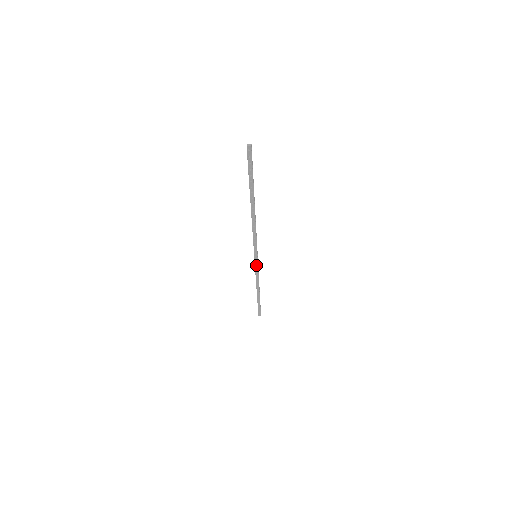
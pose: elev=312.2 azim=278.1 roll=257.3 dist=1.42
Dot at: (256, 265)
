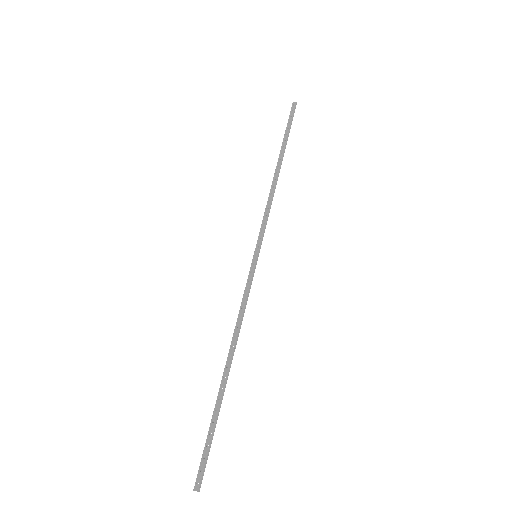
Dot at: (250, 277)
